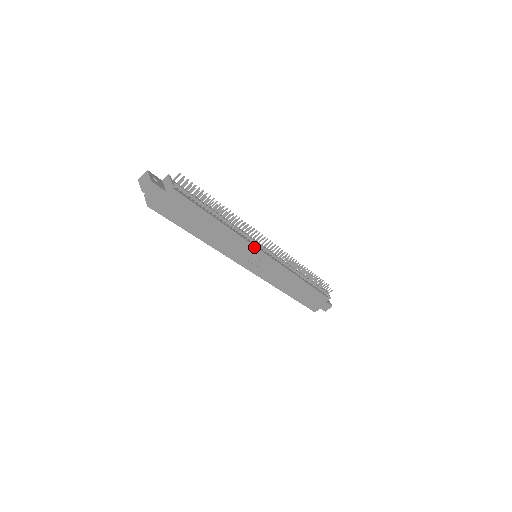
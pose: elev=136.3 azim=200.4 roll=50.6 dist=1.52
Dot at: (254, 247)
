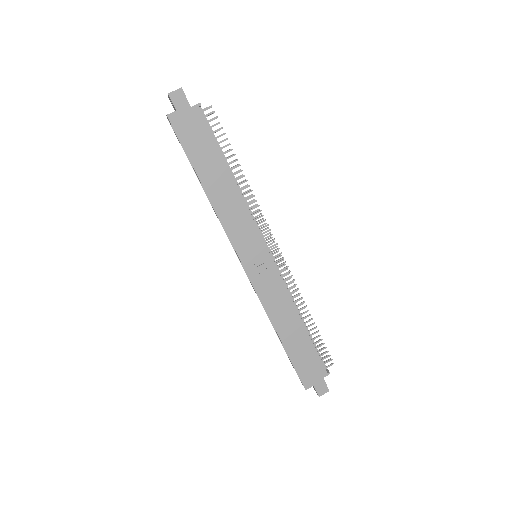
Dot at: (258, 233)
